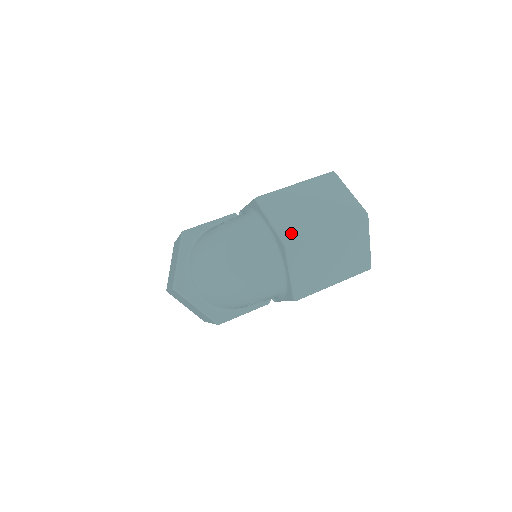
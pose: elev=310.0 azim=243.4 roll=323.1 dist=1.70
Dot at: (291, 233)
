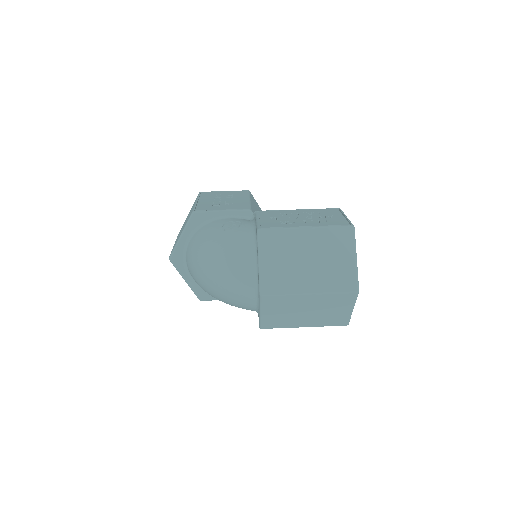
Dot at: (272, 284)
